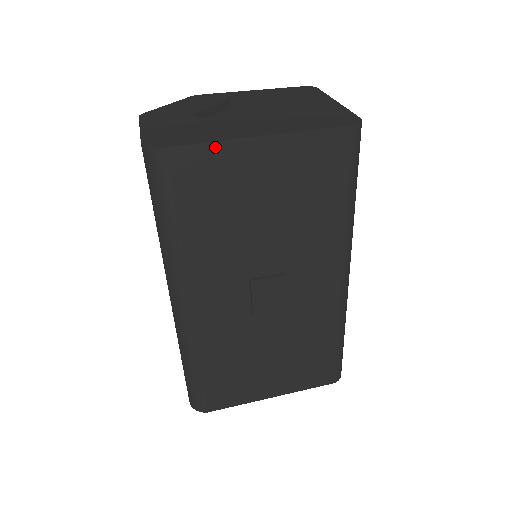
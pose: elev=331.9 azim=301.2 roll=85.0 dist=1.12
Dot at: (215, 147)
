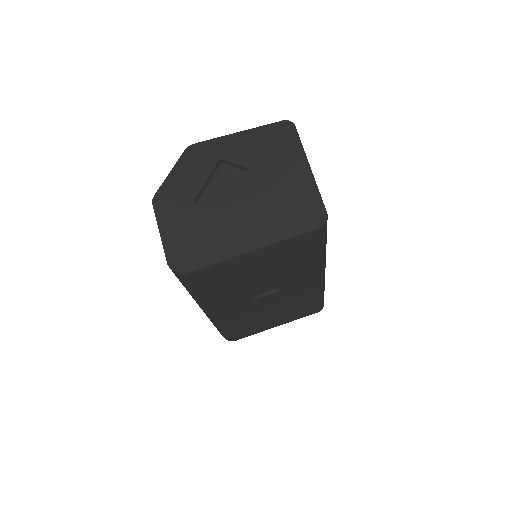
Dot at: (220, 264)
